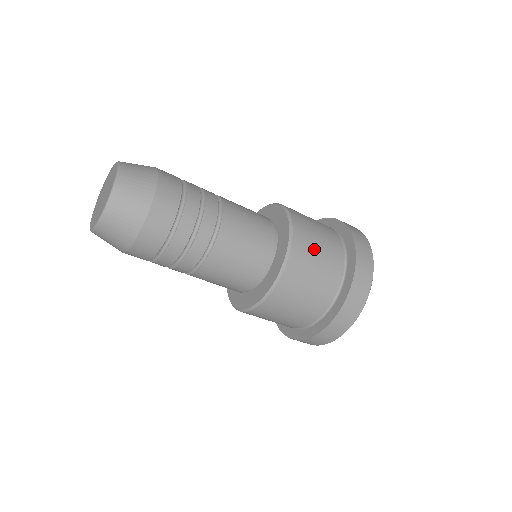
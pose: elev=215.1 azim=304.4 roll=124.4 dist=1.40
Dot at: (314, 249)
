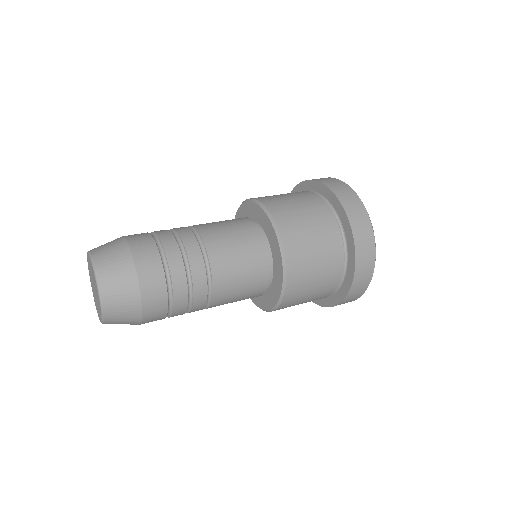
Dot at: occluded
